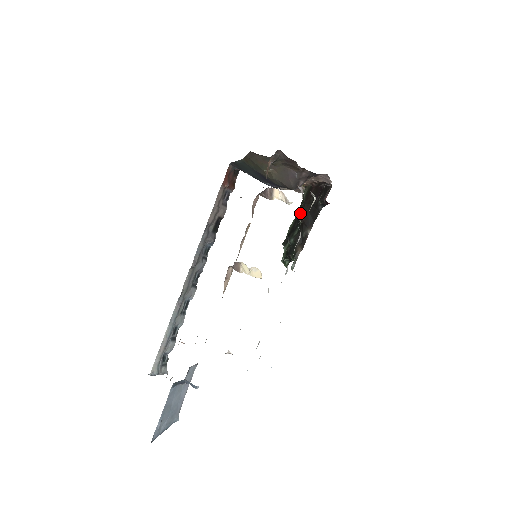
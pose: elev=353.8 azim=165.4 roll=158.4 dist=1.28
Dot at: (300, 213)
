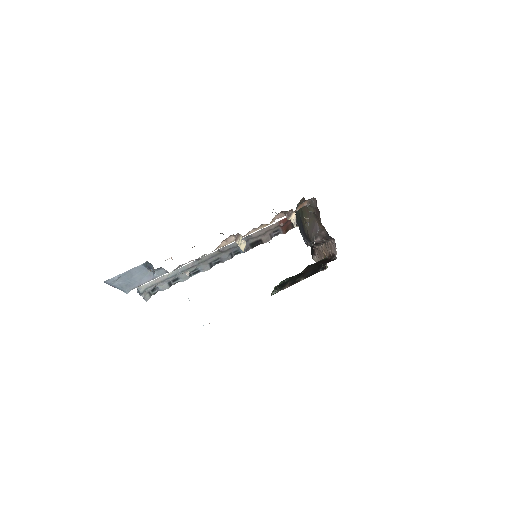
Dot at: (307, 267)
